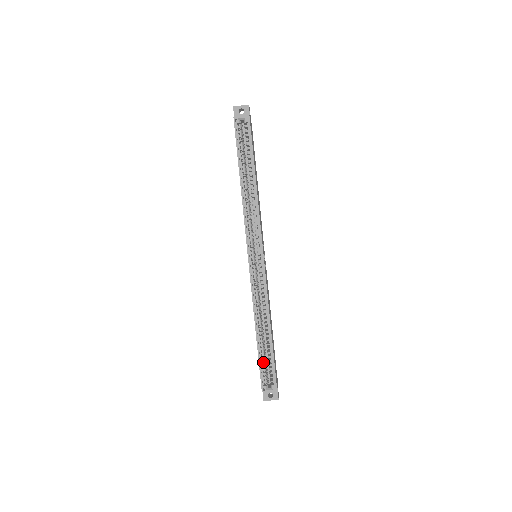
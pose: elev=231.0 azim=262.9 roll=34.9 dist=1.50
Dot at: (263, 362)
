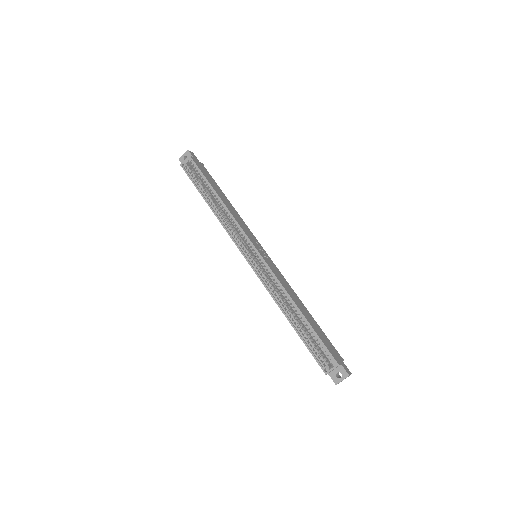
Dot at: (311, 344)
